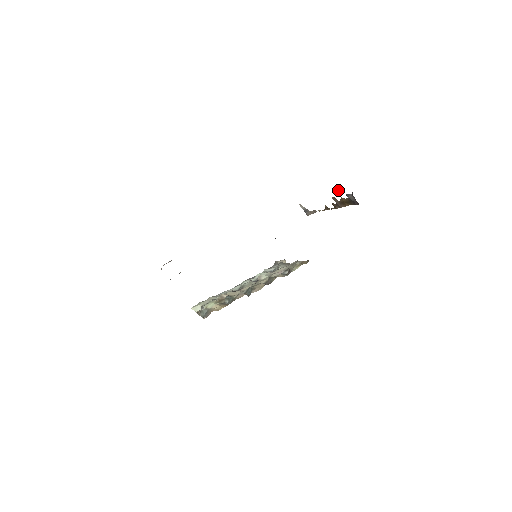
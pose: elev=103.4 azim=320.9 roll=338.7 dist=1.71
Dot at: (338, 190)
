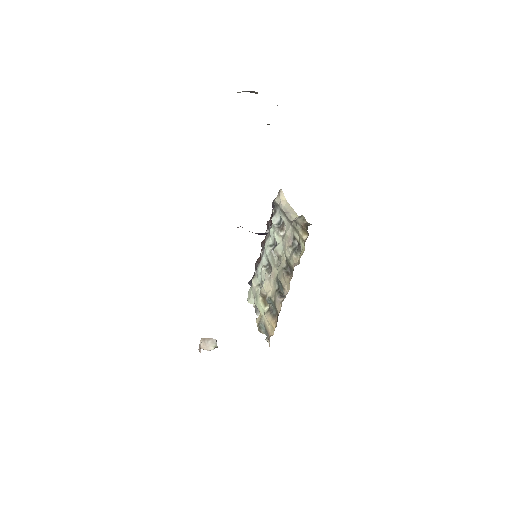
Dot at: occluded
